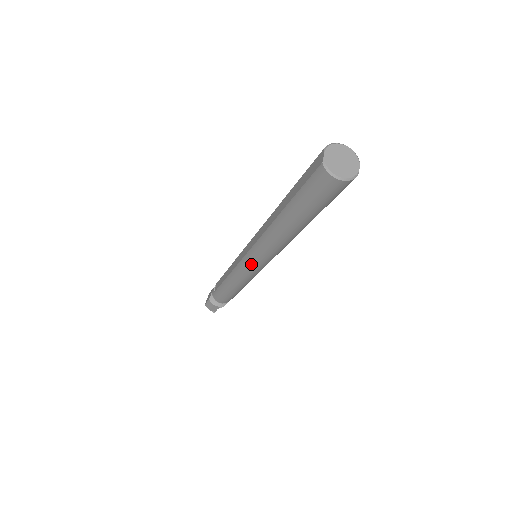
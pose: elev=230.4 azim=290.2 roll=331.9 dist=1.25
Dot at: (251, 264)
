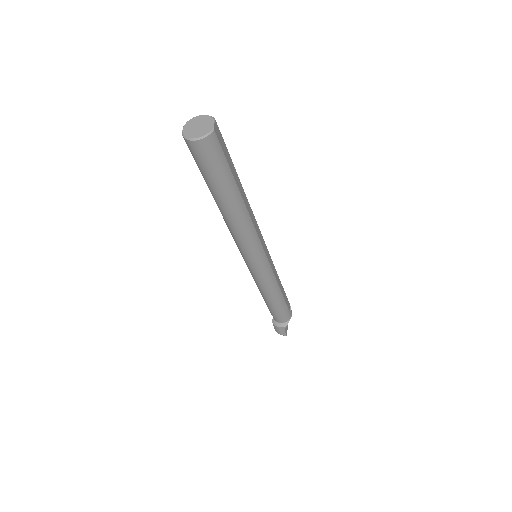
Dot at: (250, 263)
